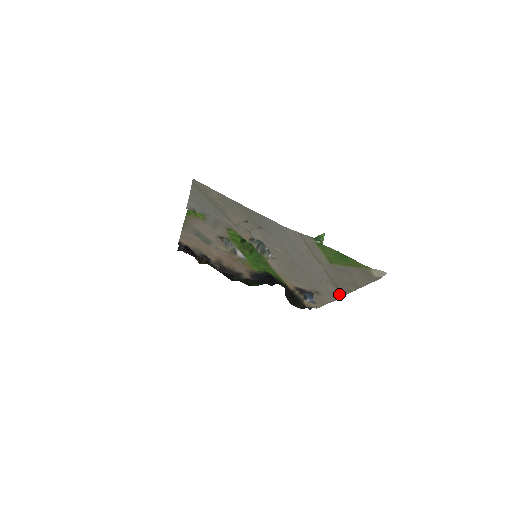
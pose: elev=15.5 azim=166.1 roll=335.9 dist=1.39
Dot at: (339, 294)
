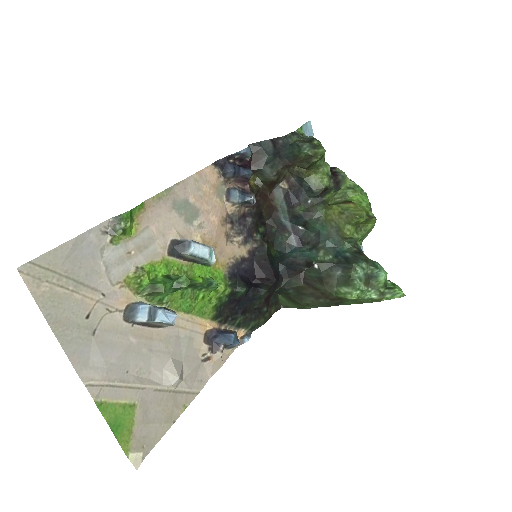
Dot at: (196, 390)
